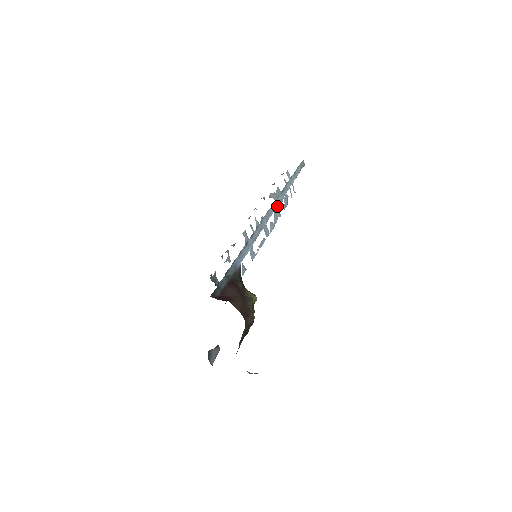
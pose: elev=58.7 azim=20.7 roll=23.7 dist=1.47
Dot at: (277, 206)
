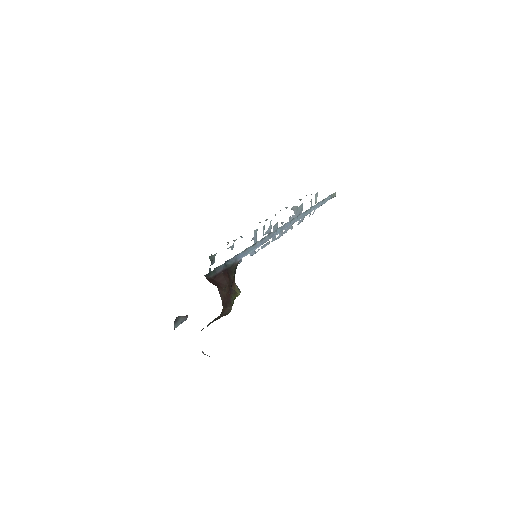
Dot at: occluded
